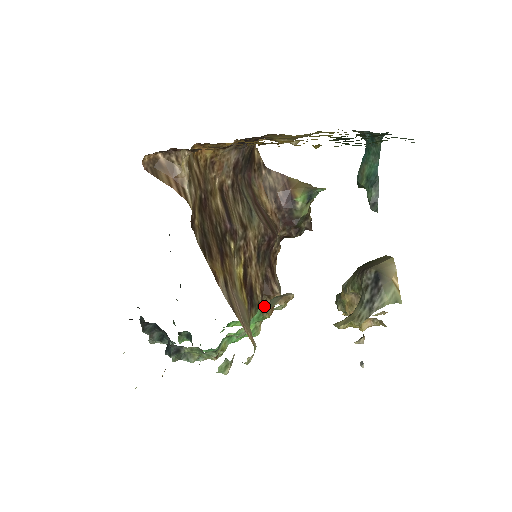
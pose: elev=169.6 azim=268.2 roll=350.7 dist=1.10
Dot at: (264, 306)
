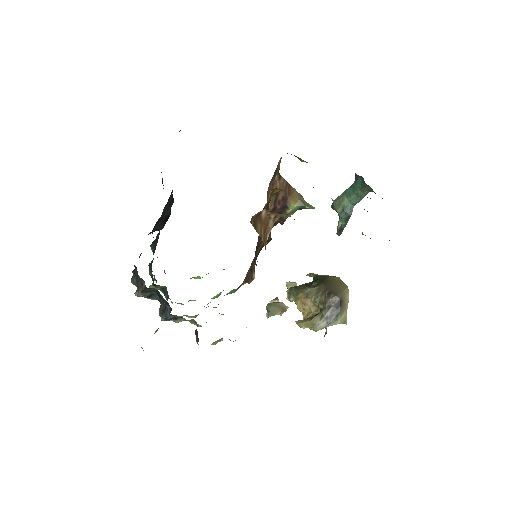
Dot at: (240, 286)
